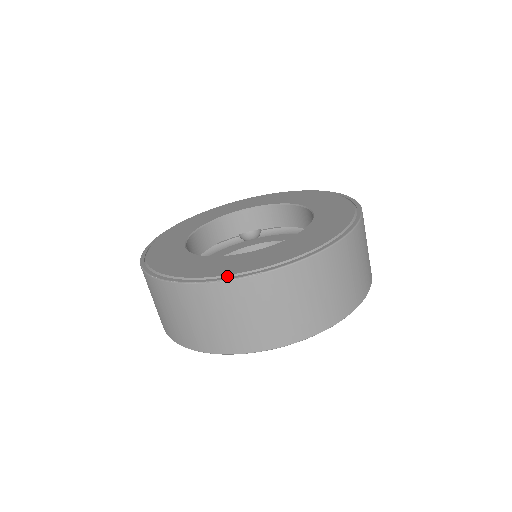
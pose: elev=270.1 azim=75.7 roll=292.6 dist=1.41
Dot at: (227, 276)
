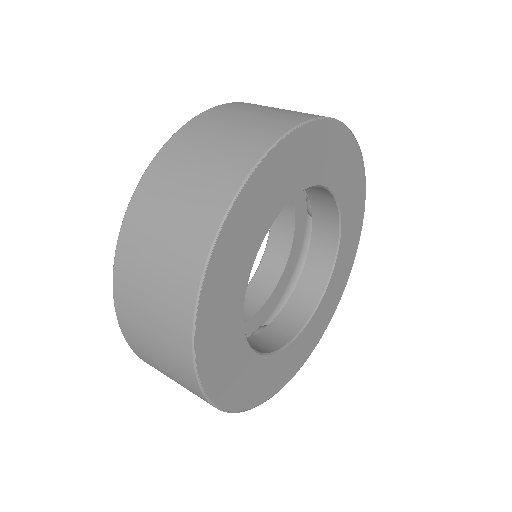
Dot at: occluded
